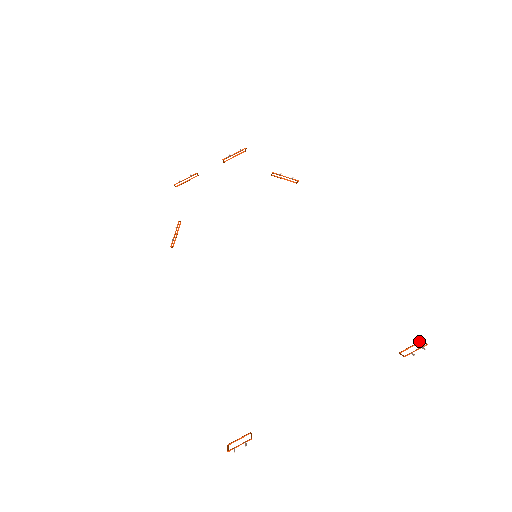
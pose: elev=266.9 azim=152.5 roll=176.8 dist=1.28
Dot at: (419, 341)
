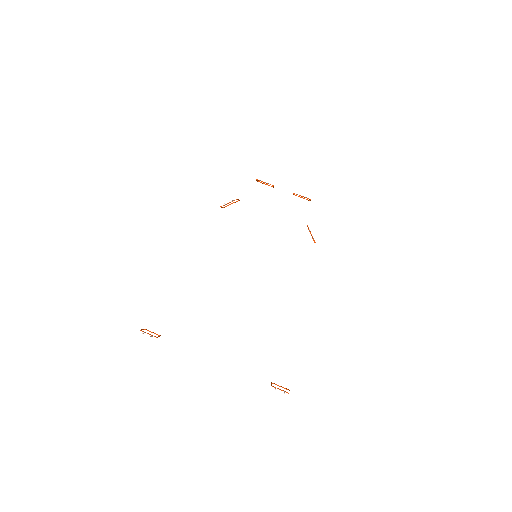
Dot at: (288, 389)
